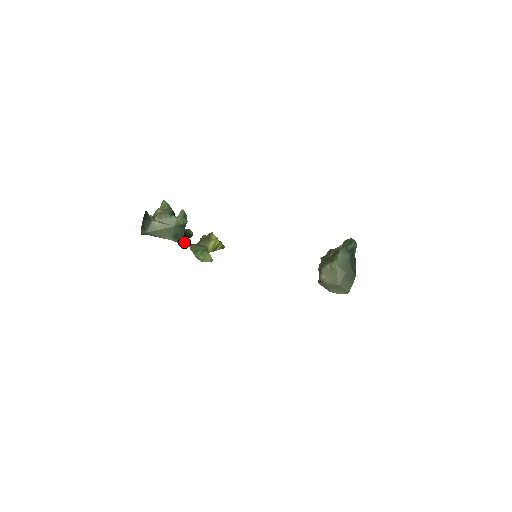
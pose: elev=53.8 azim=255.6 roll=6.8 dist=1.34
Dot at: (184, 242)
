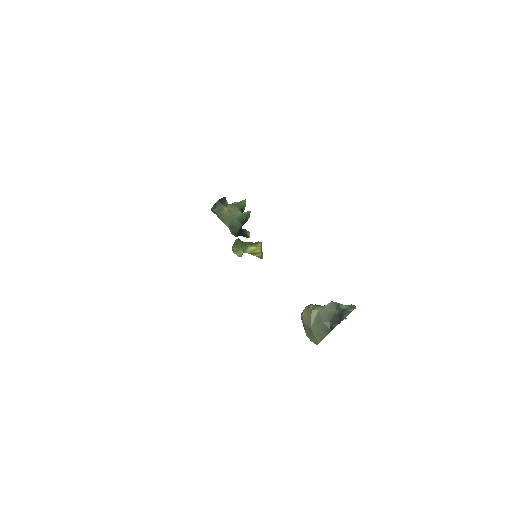
Dot at: (236, 235)
